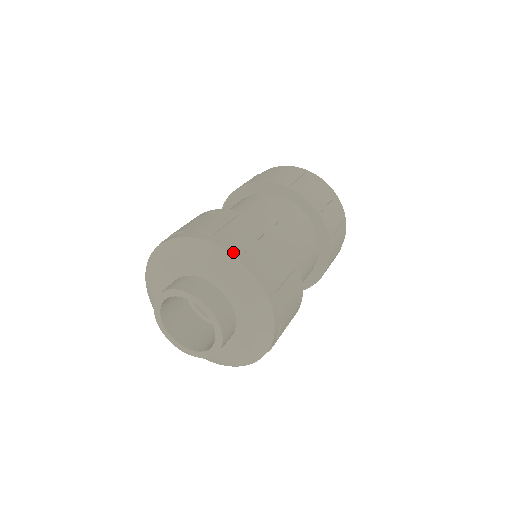
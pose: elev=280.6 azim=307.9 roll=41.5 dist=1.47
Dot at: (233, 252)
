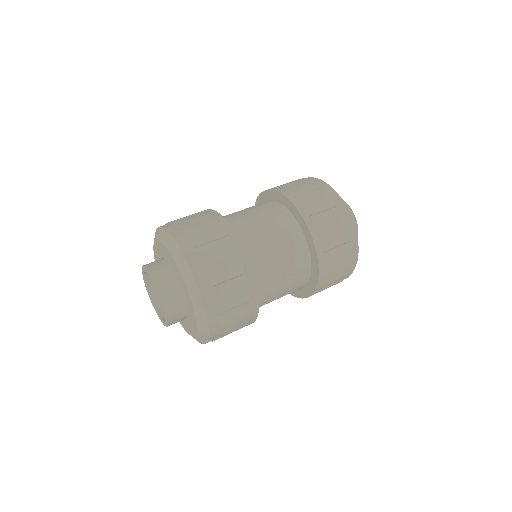
Dot at: (169, 230)
